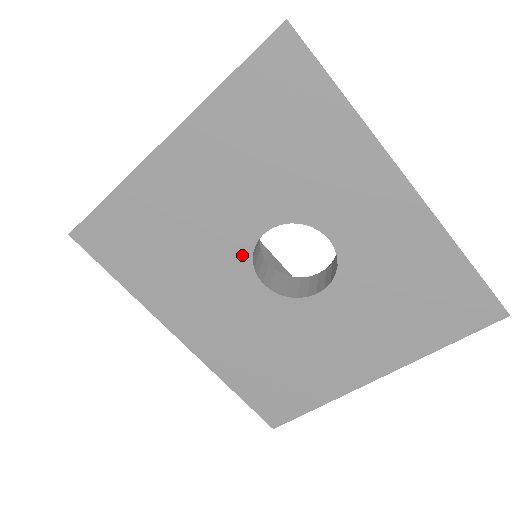
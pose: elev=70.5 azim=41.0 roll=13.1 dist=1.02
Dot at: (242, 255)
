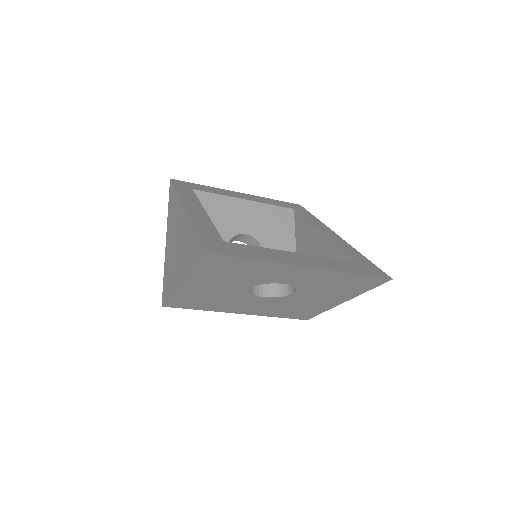
Dot at: (246, 294)
